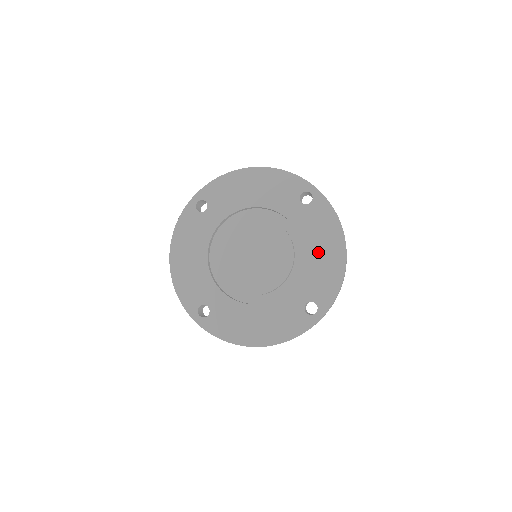
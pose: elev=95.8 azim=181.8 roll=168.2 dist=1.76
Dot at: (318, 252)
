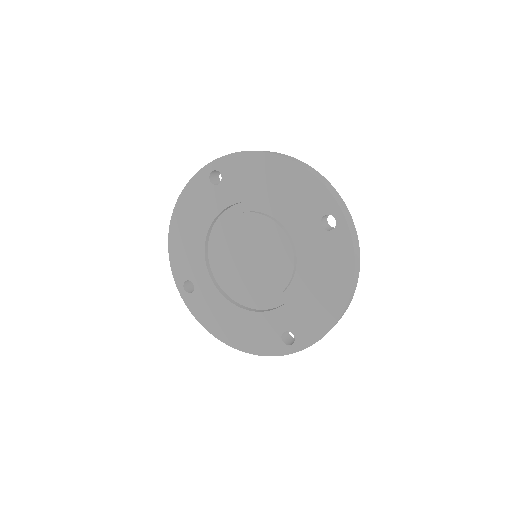
Dot at: (272, 189)
